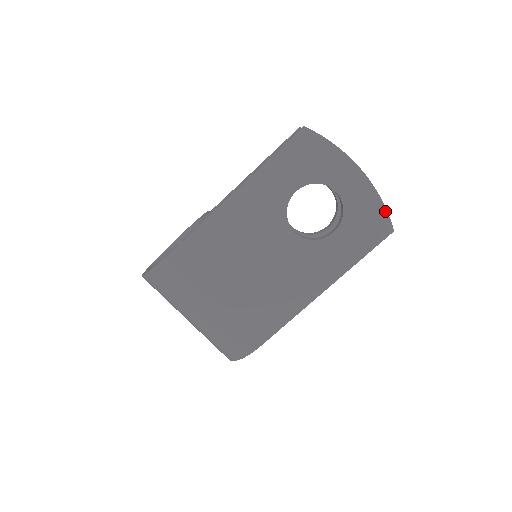
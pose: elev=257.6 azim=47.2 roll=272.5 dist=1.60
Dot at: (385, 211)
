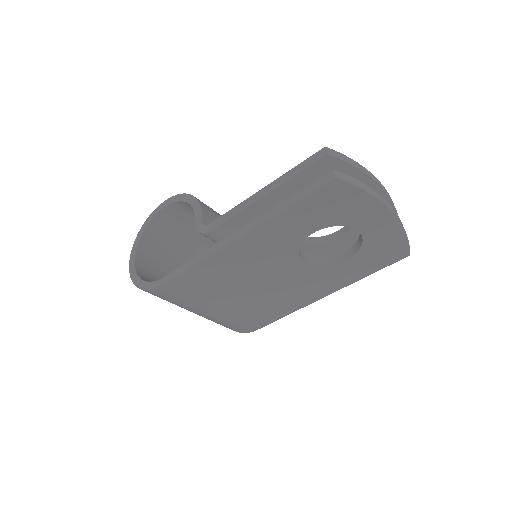
Dot at: (407, 242)
